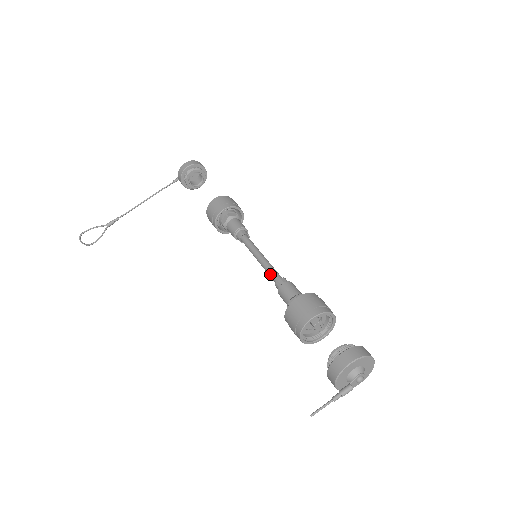
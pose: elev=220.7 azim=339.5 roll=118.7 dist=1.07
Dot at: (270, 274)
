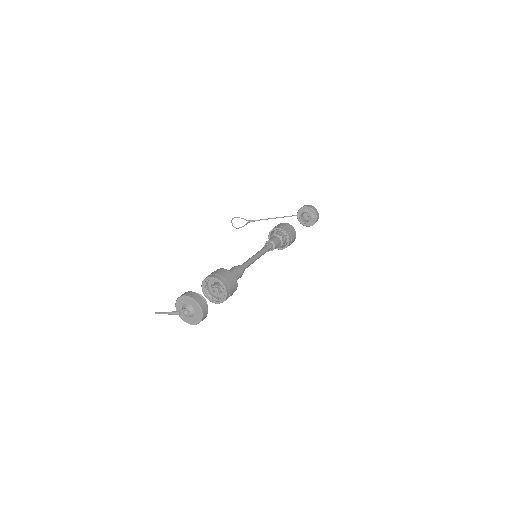
Dot at: (243, 263)
